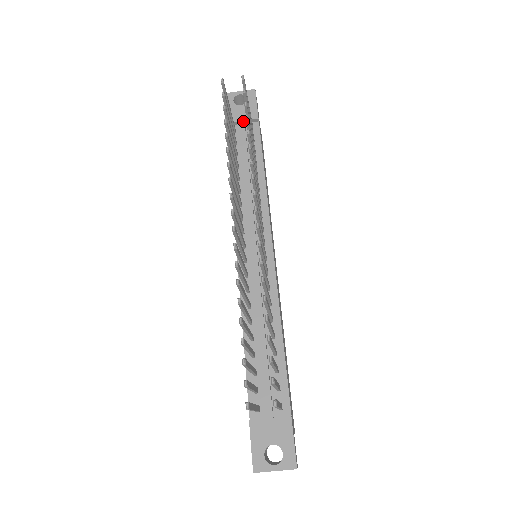
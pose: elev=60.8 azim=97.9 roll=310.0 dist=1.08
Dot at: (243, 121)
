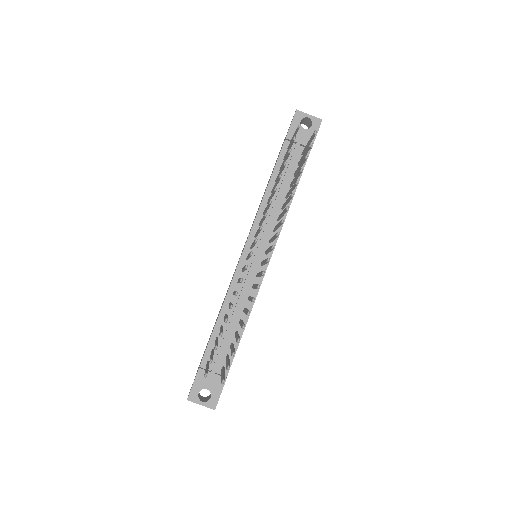
Dot at: (299, 144)
